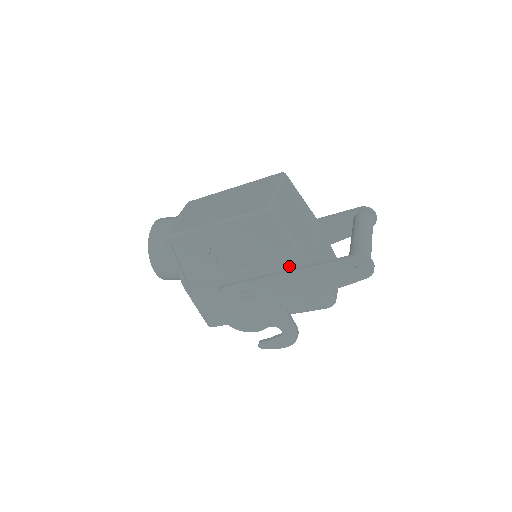
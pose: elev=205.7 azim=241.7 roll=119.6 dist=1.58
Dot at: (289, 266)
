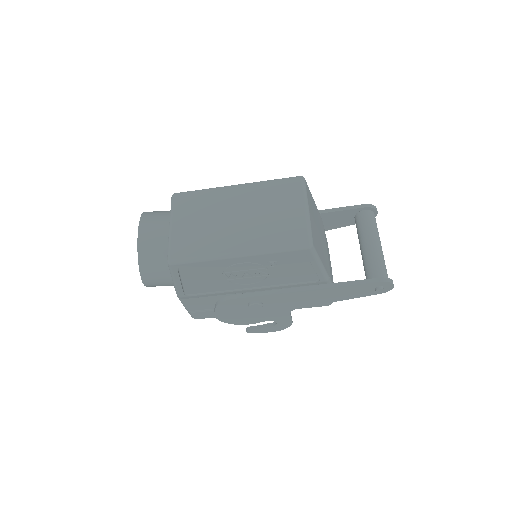
Dot at: (308, 283)
